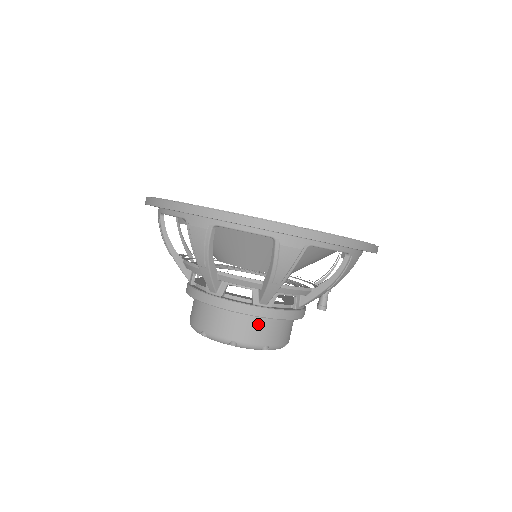
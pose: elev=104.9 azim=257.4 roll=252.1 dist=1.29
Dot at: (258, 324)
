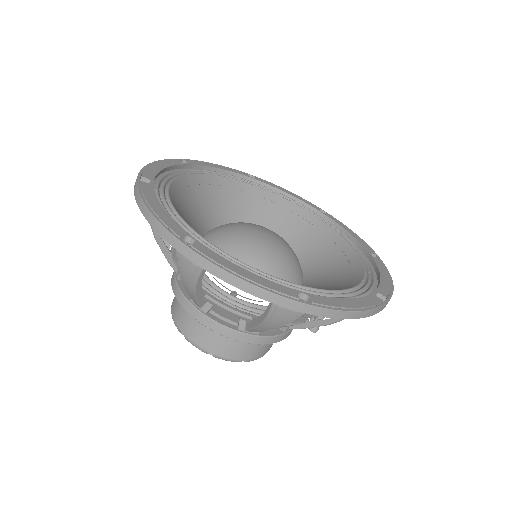
Dot at: (240, 343)
